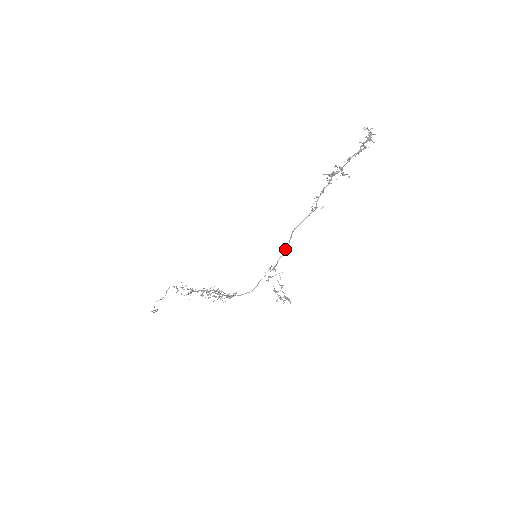
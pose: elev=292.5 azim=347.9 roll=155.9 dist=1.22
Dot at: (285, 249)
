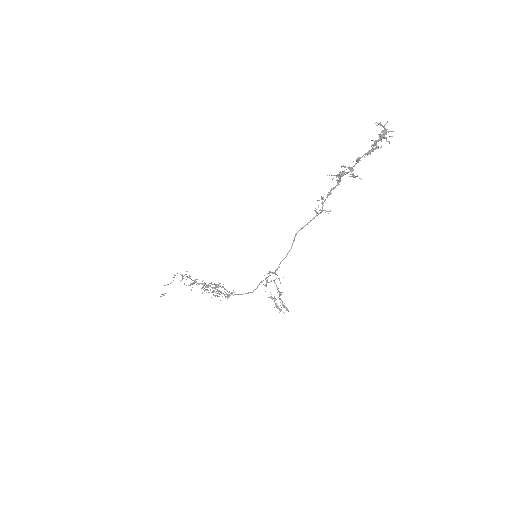
Dot at: occluded
